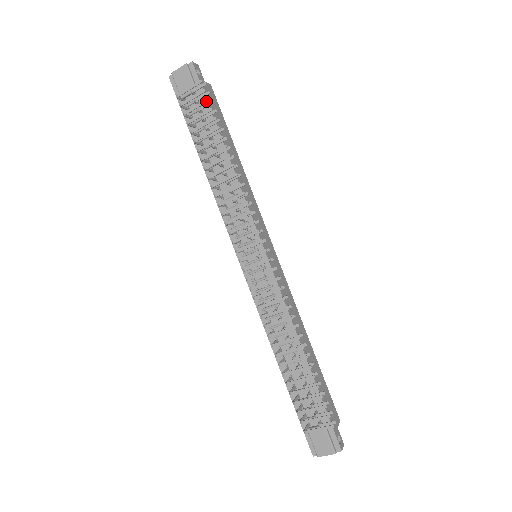
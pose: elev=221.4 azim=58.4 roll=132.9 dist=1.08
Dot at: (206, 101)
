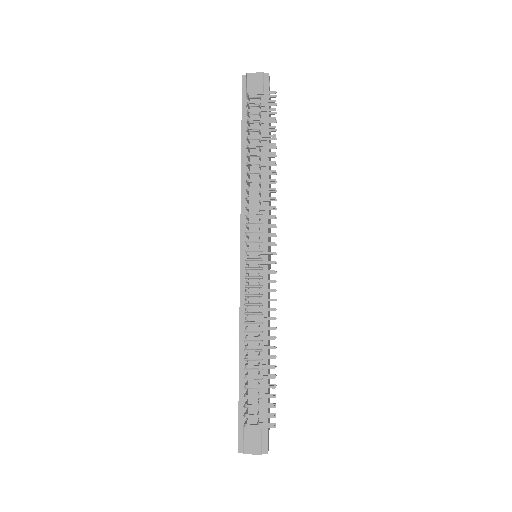
Dot at: (273, 110)
